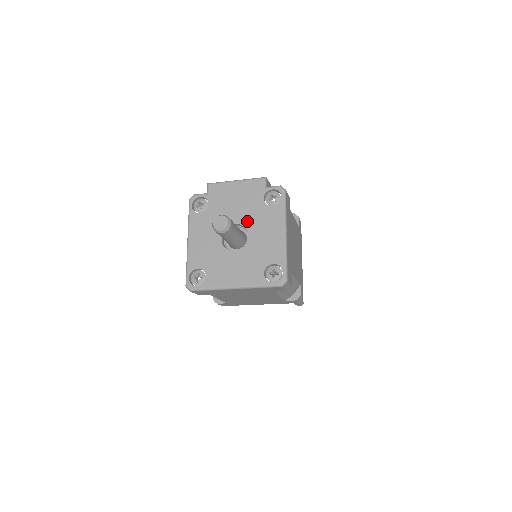
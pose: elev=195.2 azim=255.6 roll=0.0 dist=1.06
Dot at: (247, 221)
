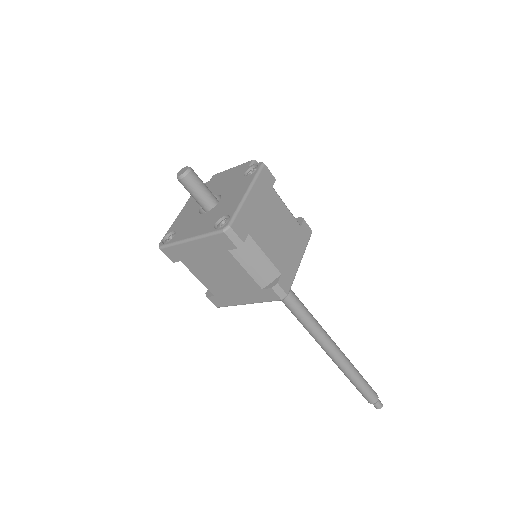
Dot at: (224, 191)
